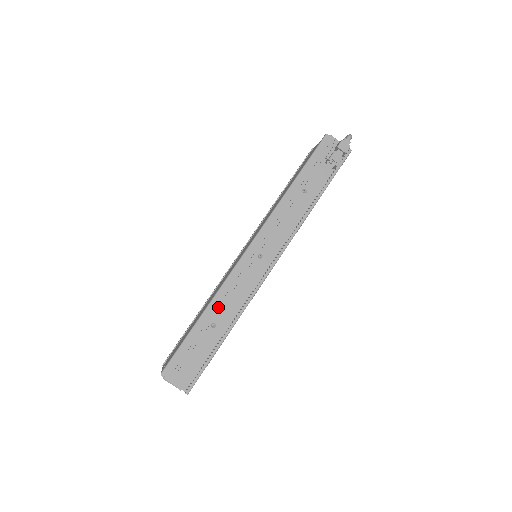
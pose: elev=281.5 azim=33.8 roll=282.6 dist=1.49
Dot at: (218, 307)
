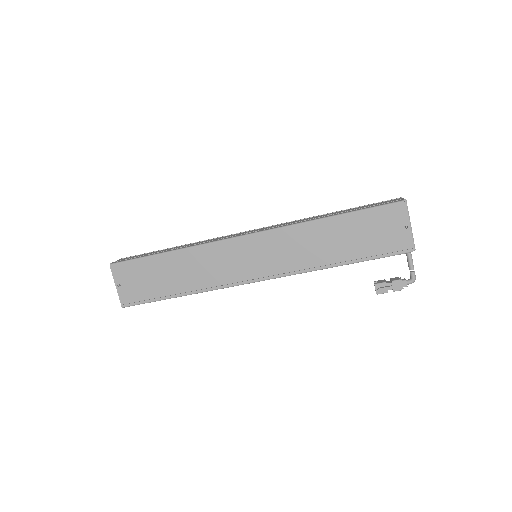
Dot at: occluded
